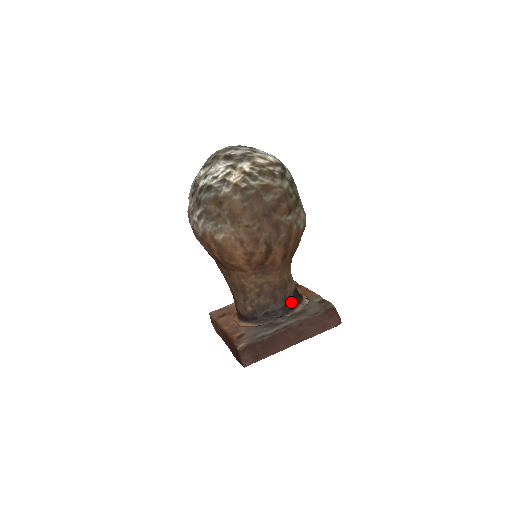
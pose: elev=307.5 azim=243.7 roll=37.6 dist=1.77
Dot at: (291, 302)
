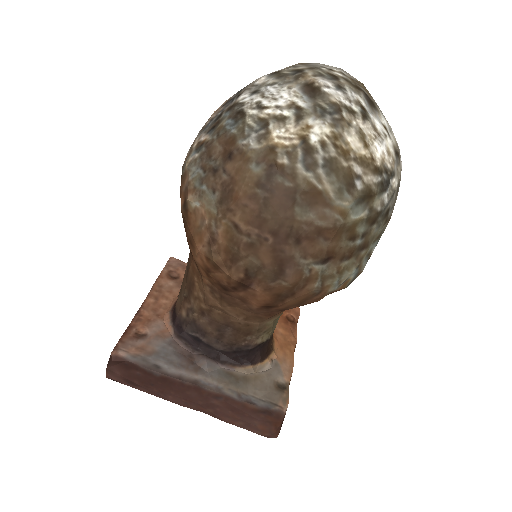
Dot at: (240, 354)
